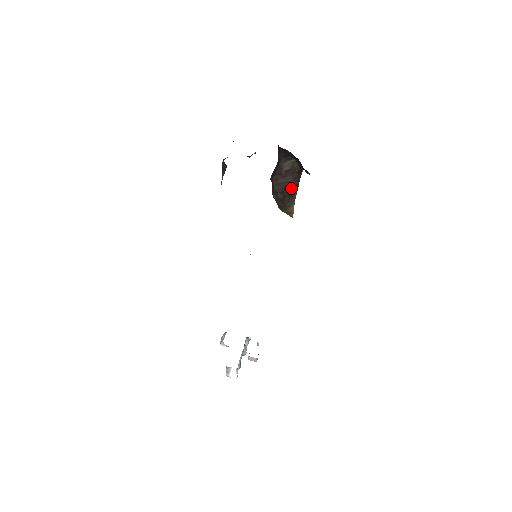
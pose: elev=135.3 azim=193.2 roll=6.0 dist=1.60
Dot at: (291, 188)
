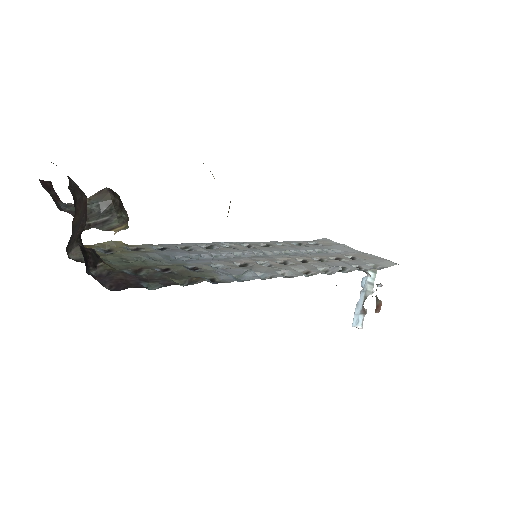
Dot at: occluded
